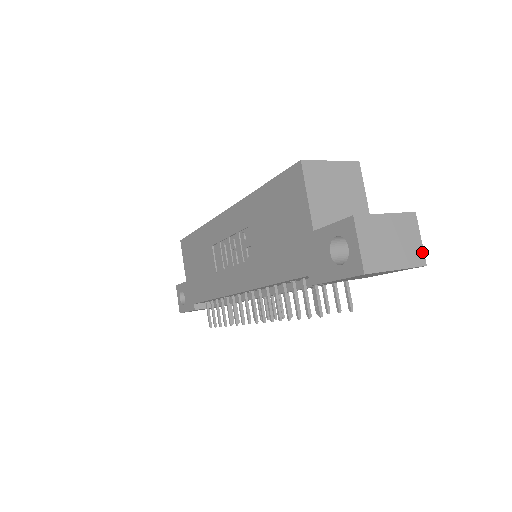
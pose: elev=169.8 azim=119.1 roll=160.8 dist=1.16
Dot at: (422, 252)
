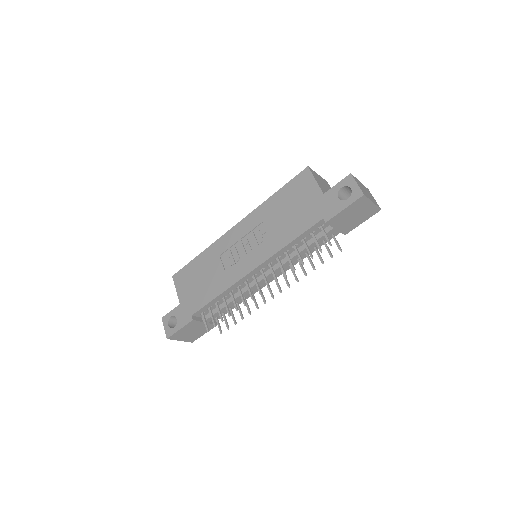
Dot at: (377, 204)
